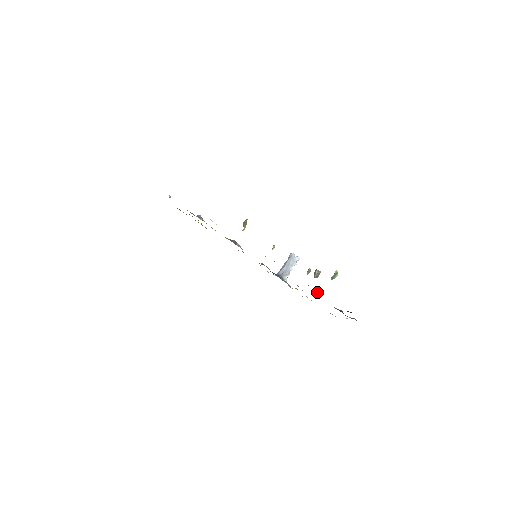
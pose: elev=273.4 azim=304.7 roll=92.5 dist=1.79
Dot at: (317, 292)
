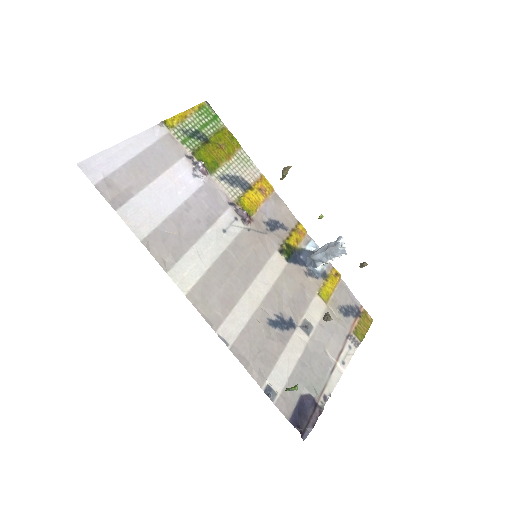
Dot at: (268, 387)
